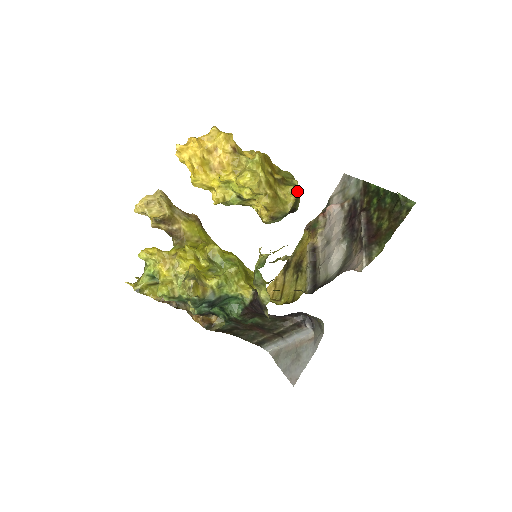
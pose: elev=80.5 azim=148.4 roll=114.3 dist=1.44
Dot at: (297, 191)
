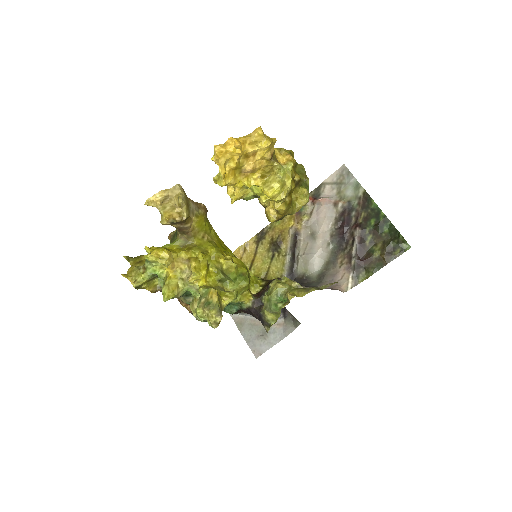
Dot at: (308, 194)
